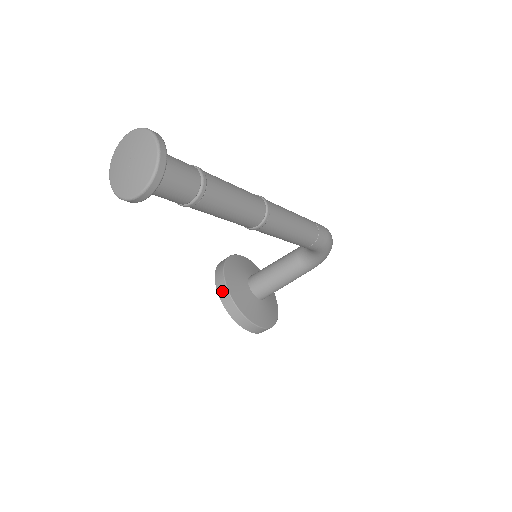
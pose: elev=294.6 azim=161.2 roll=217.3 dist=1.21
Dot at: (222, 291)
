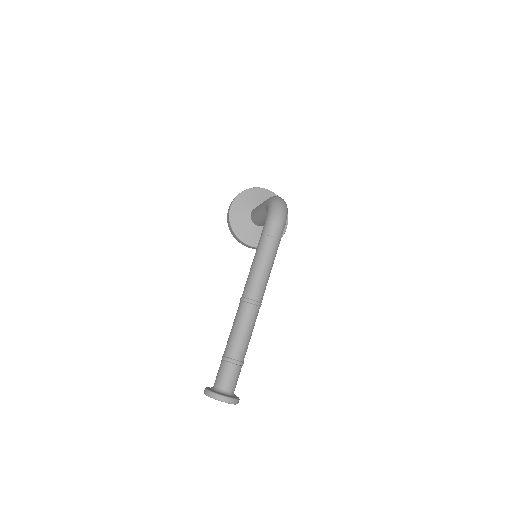
Dot at: (250, 247)
